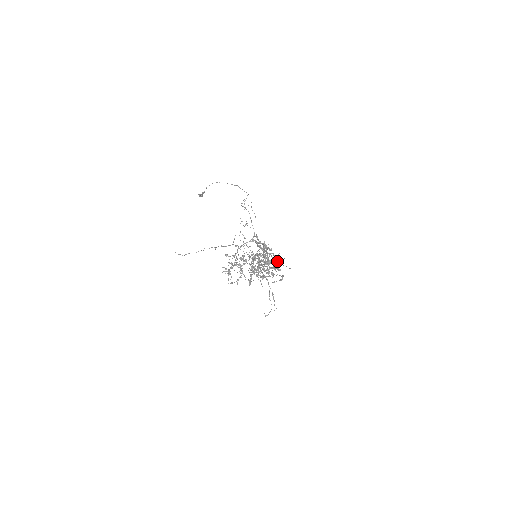
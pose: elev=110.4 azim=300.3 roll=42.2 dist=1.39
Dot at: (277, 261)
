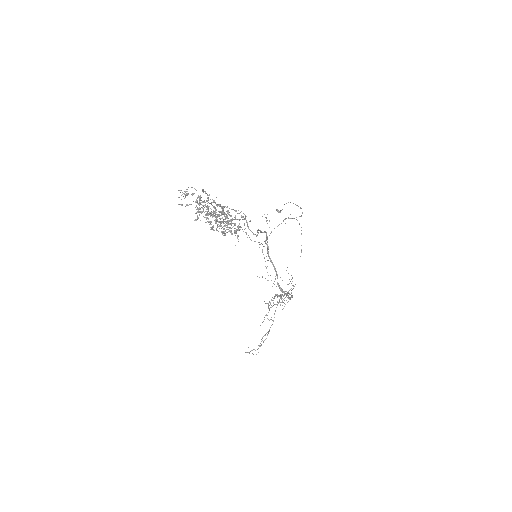
Dot at: occluded
